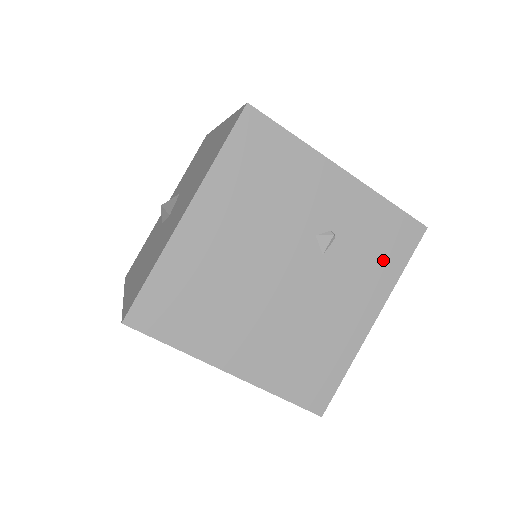
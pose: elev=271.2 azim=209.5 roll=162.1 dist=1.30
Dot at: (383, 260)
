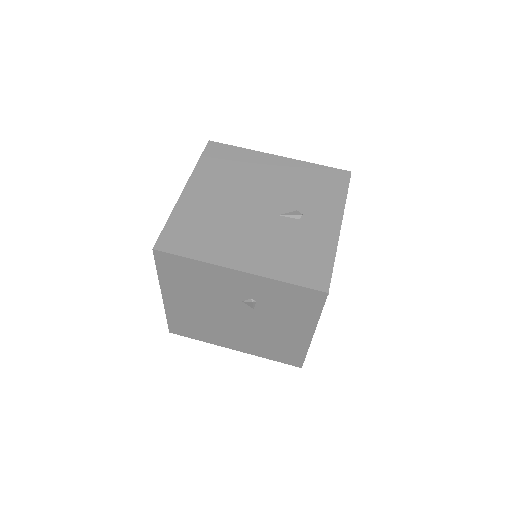
Dot at: (300, 310)
